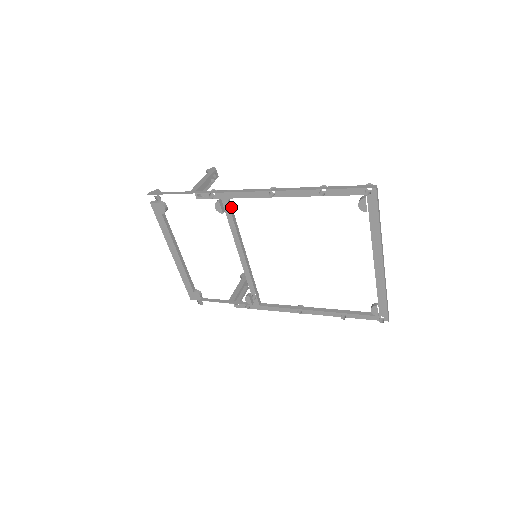
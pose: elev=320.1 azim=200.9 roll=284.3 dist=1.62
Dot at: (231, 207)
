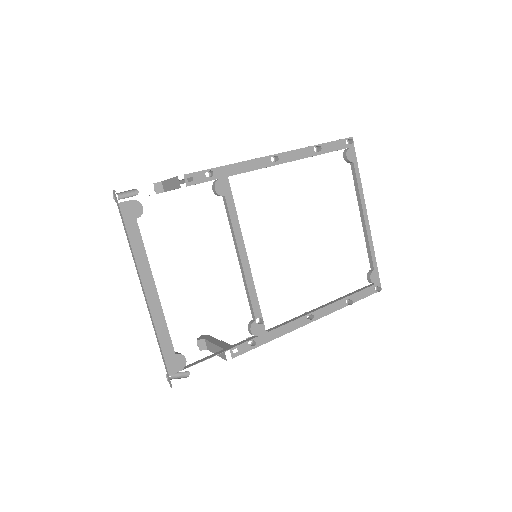
Dot at: occluded
